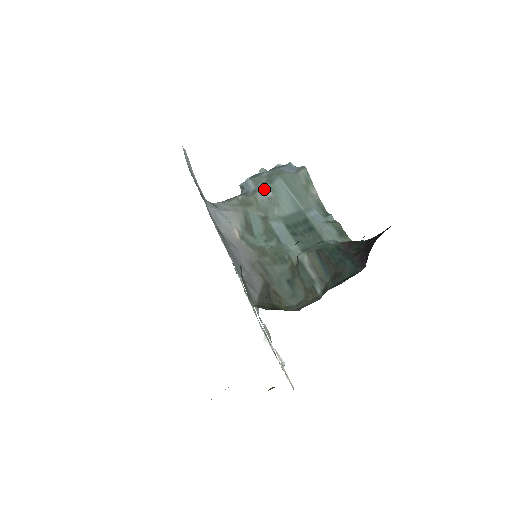
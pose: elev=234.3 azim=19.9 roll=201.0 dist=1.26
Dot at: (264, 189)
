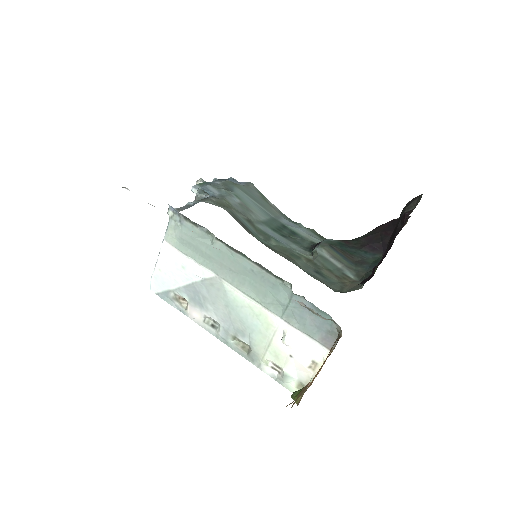
Dot at: (230, 195)
